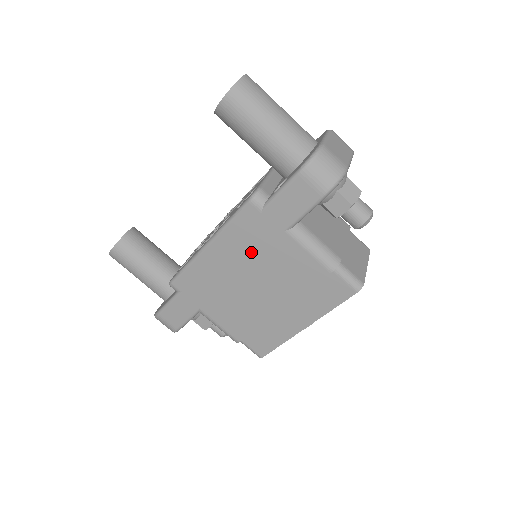
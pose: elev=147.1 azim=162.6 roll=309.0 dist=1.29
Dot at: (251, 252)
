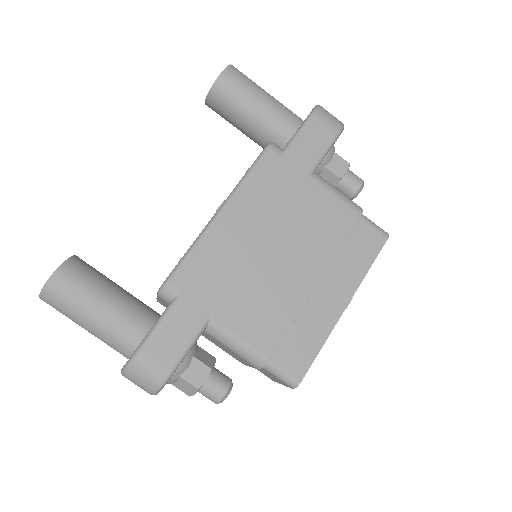
Dot at: (275, 208)
